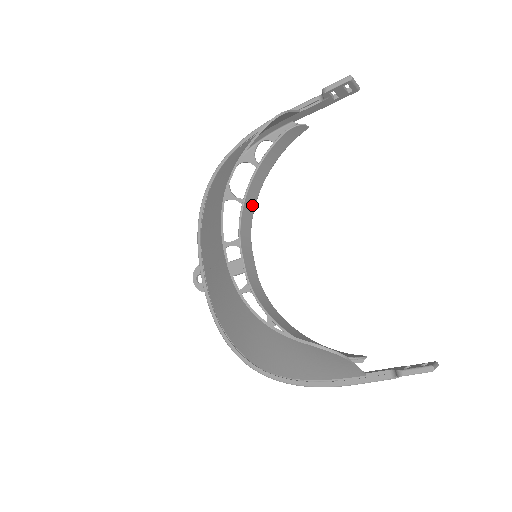
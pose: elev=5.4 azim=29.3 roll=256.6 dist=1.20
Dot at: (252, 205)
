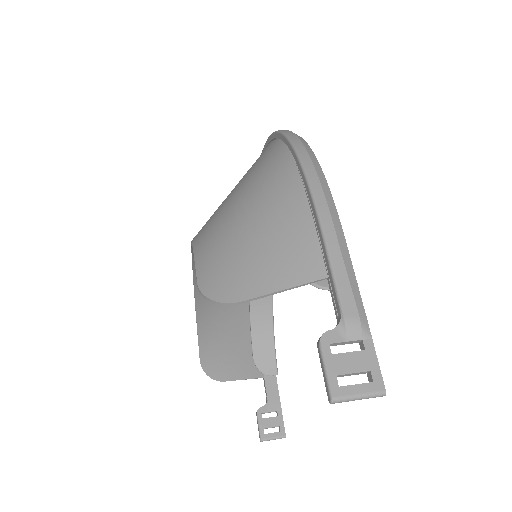
Dot at: occluded
